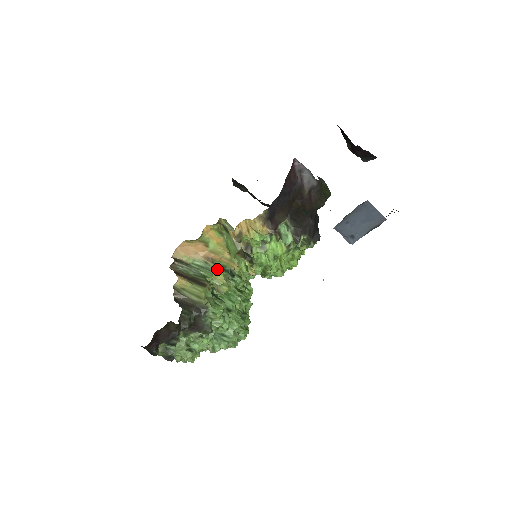
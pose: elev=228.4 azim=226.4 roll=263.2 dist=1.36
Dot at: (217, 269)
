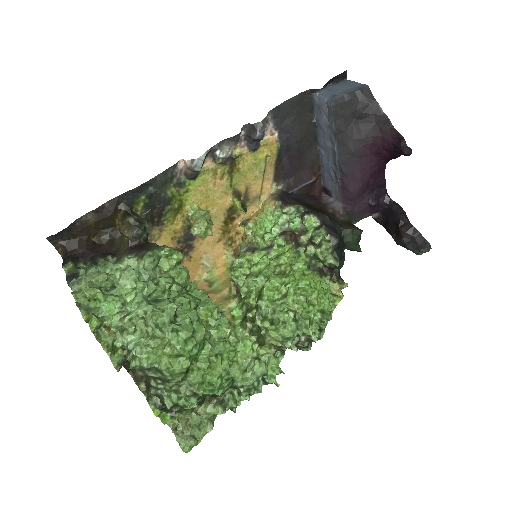
Dot at: (206, 209)
